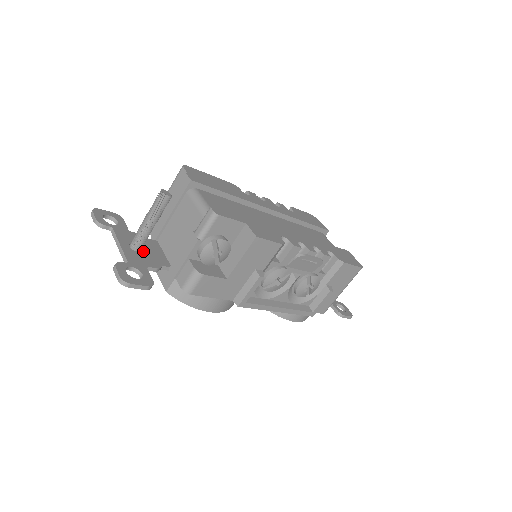
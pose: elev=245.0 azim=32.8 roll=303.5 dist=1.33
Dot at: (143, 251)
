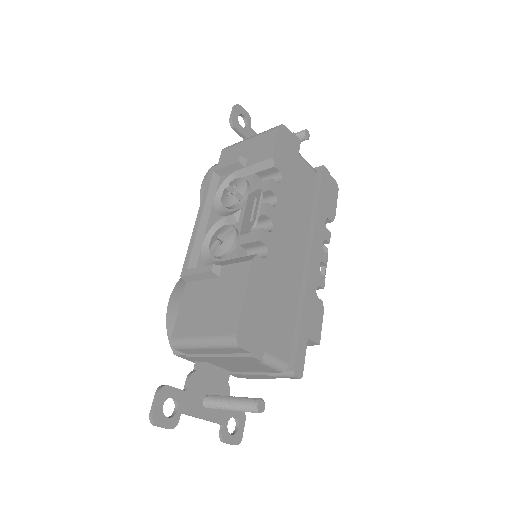
Dot at: (212, 394)
